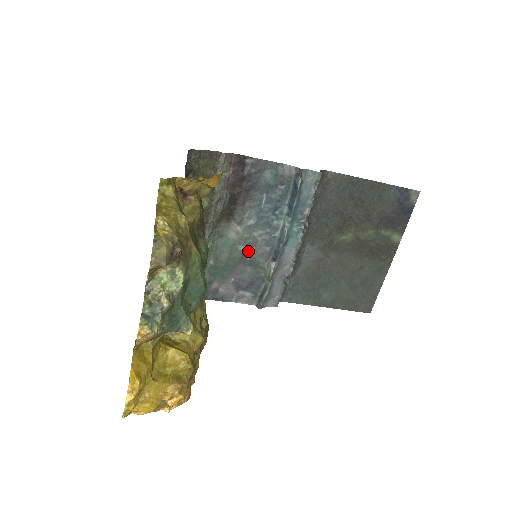
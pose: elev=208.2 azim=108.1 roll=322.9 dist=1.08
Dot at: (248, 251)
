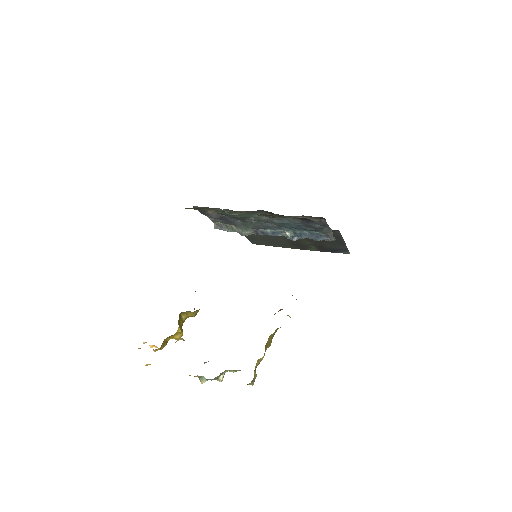
Dot at: (252, 220)
